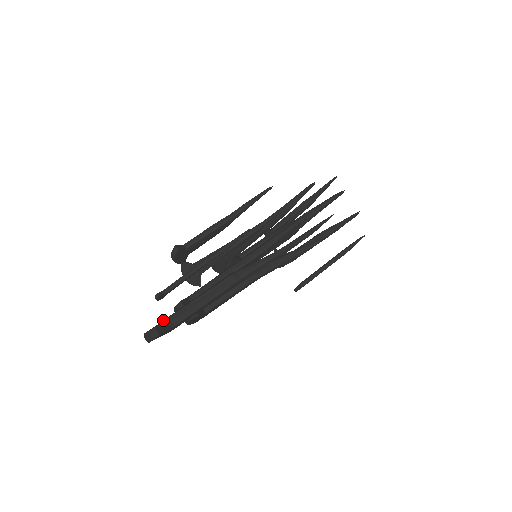
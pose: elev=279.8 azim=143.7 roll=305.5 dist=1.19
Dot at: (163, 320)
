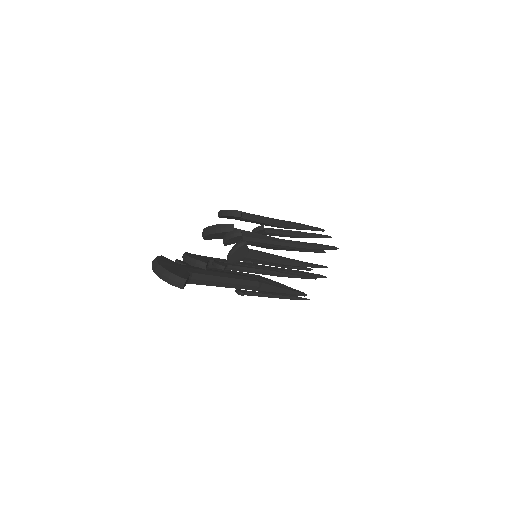
Dot at: (187, 270)
